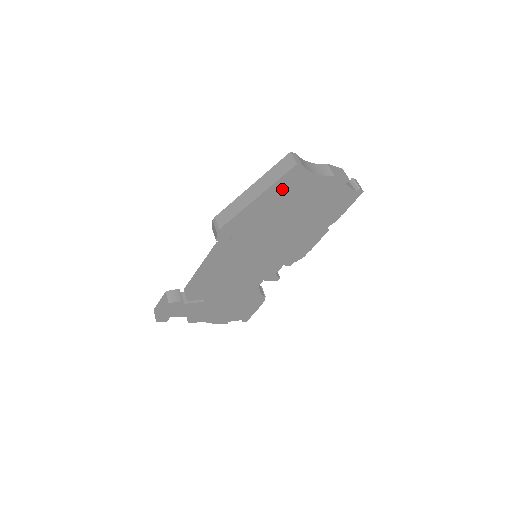
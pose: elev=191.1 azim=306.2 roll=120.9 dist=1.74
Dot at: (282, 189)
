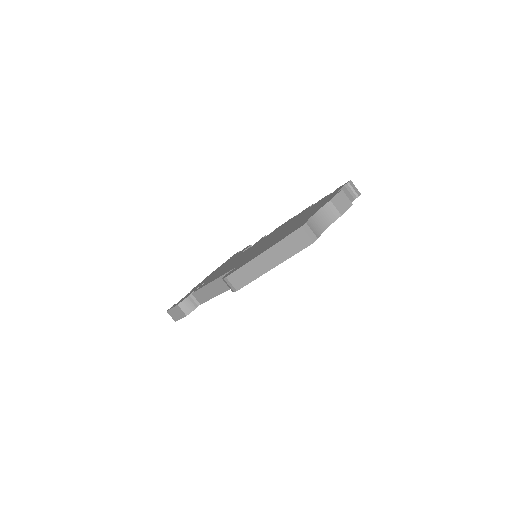
Dot at: occluded
